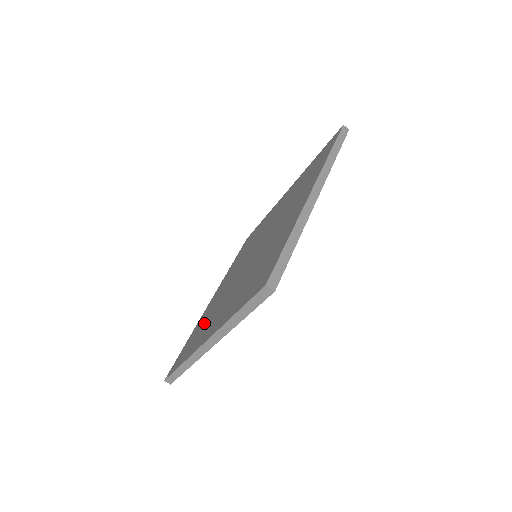
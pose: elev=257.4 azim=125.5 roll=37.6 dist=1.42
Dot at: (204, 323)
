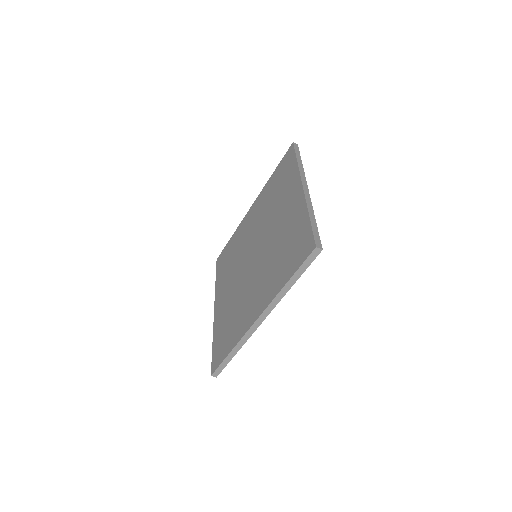
Dot at: (230, 259)
